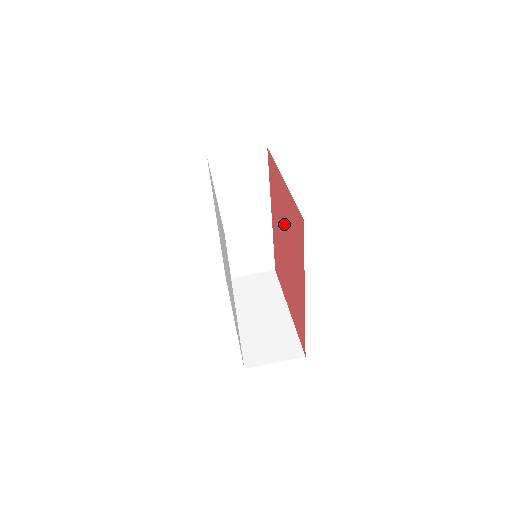
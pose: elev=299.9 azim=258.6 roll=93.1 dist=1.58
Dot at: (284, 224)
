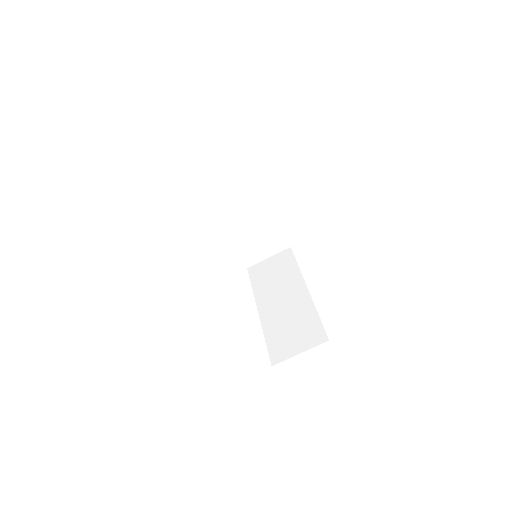
Dot at: occluded
